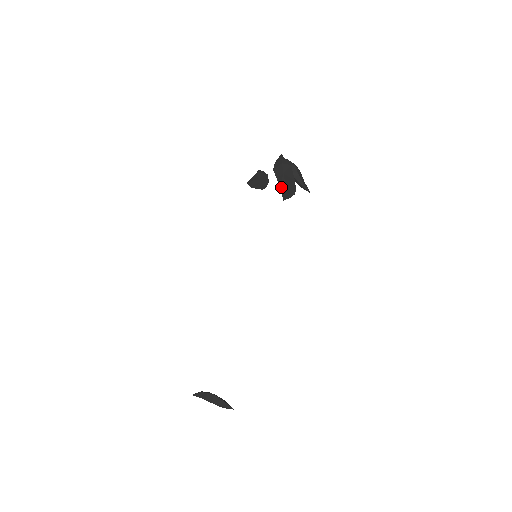
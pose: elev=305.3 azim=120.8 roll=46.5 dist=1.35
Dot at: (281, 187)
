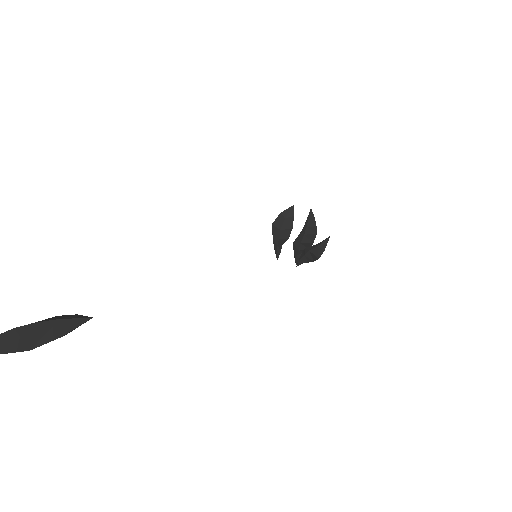
Dot at: (304, 227)
